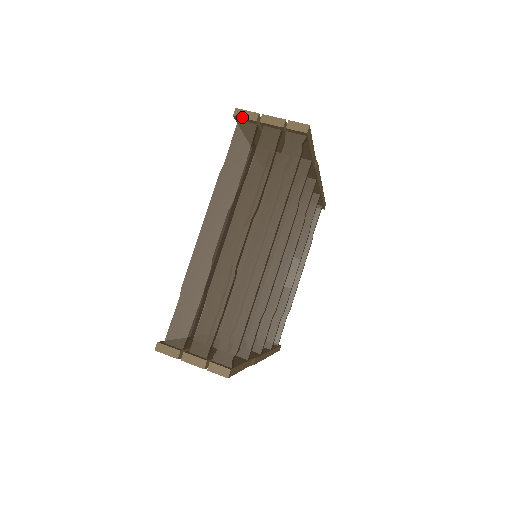
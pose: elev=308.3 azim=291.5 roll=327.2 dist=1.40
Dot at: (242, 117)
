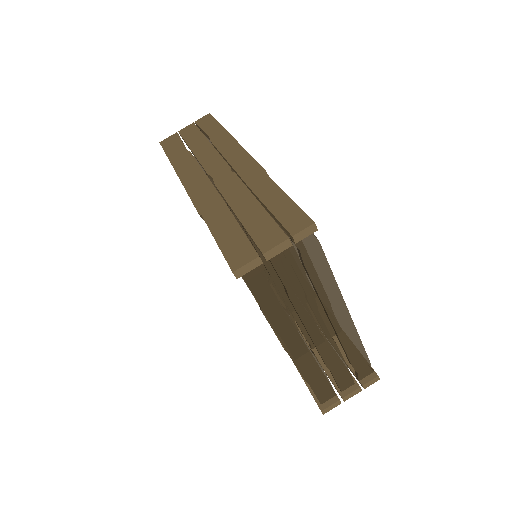
Dot at: occluded
